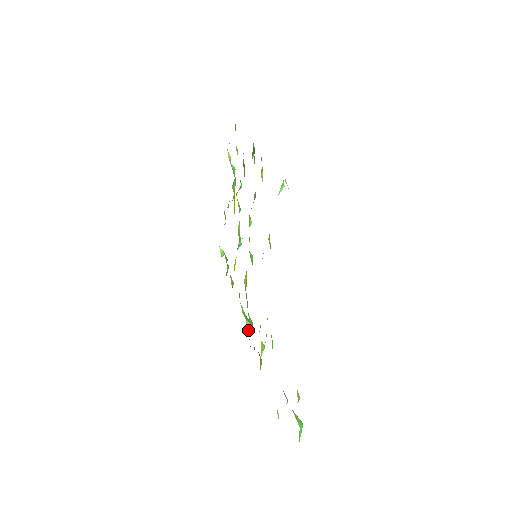
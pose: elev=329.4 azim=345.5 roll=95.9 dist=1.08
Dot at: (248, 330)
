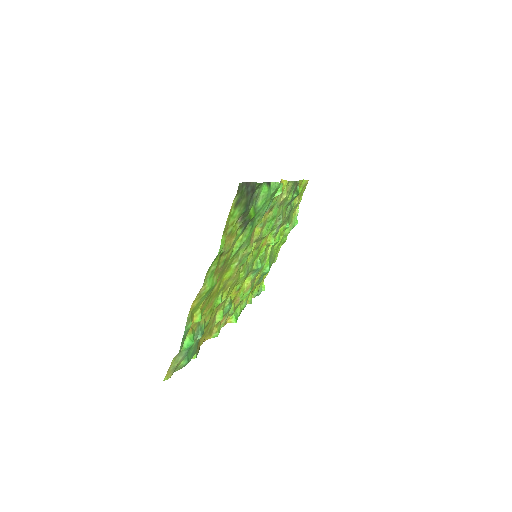
Dot at: (230, 321)
